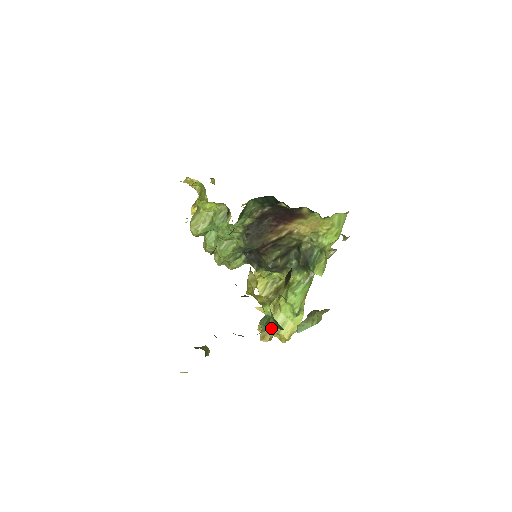
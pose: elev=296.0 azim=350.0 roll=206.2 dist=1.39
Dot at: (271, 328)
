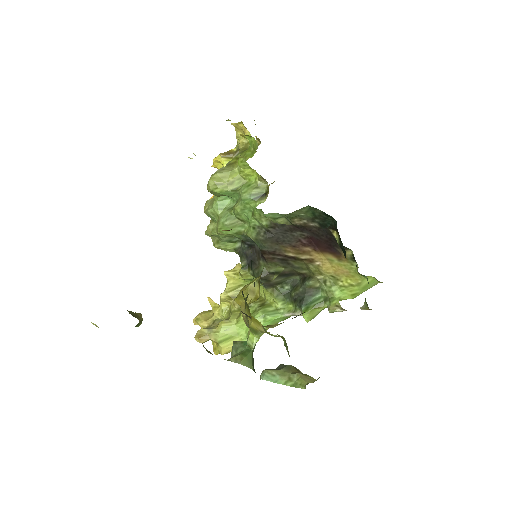
Dot at: (246, 363)
